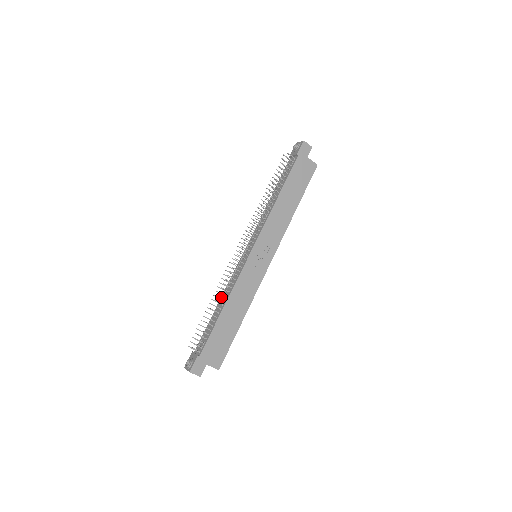
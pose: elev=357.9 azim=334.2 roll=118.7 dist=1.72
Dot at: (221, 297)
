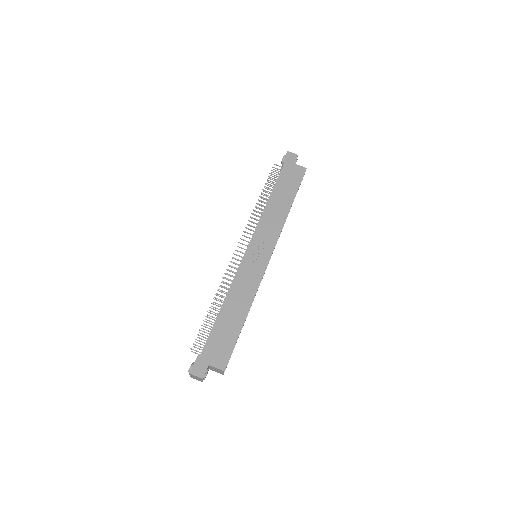
Dot at: occluded
